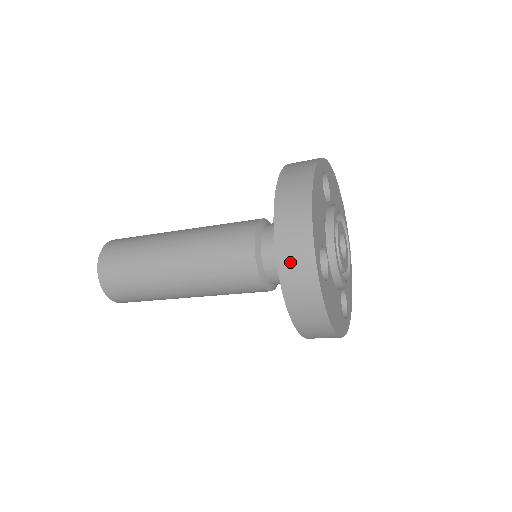
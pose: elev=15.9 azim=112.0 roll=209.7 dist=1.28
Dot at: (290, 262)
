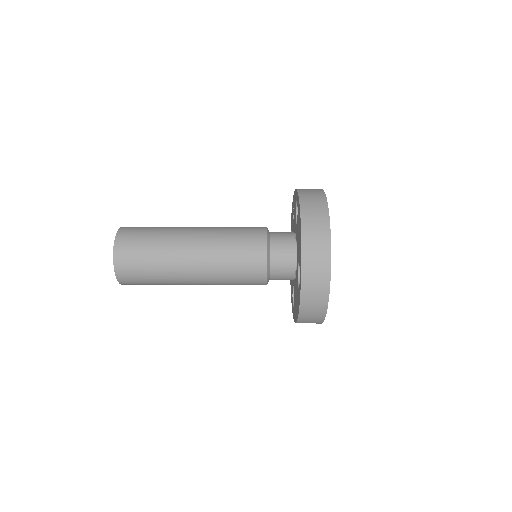
Dot at: occluded
